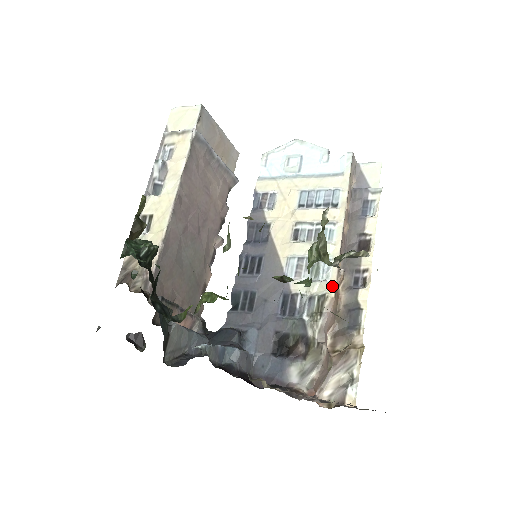
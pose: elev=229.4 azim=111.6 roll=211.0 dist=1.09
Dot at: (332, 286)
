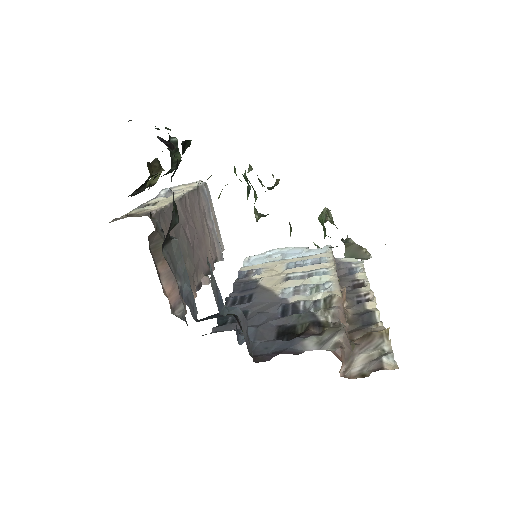
Dot at: (337, 292)
